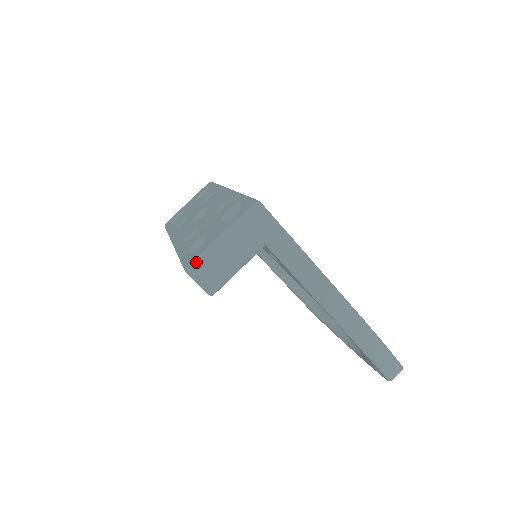
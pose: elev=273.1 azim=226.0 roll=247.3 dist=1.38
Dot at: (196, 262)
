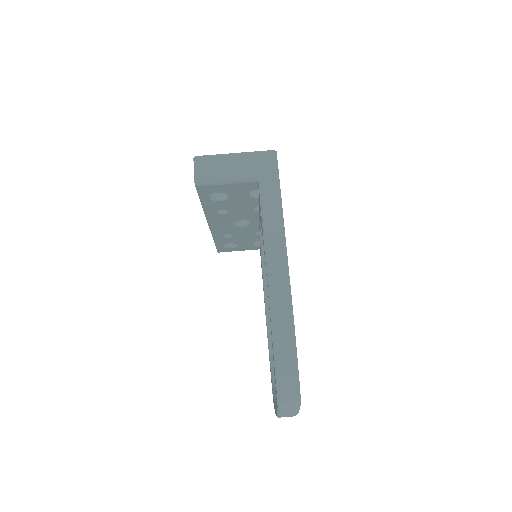
Dot at: (205, 155)
